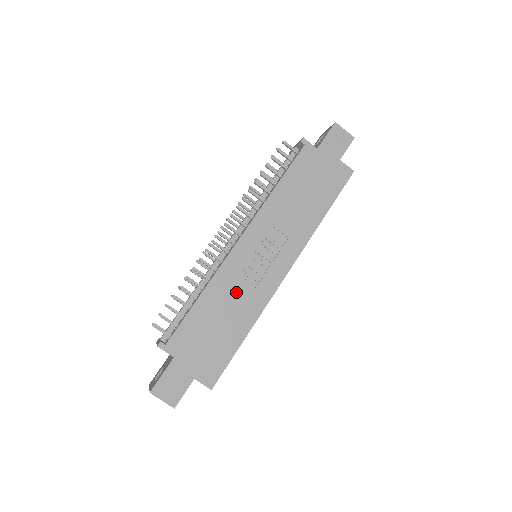
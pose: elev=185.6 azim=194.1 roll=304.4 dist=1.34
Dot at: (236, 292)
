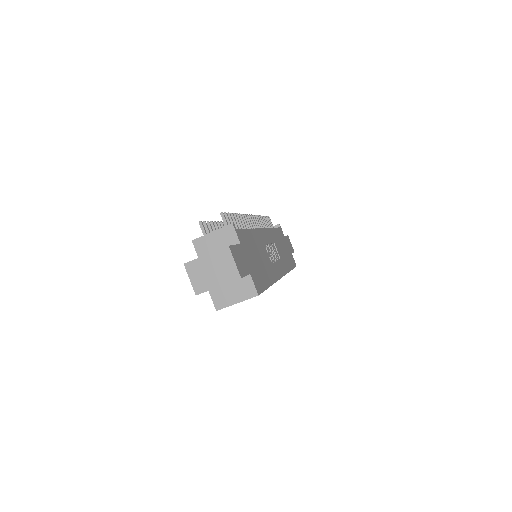
Dot at: (265, 253)
